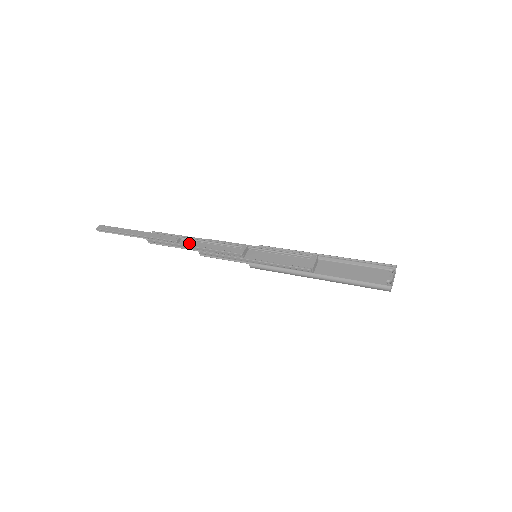
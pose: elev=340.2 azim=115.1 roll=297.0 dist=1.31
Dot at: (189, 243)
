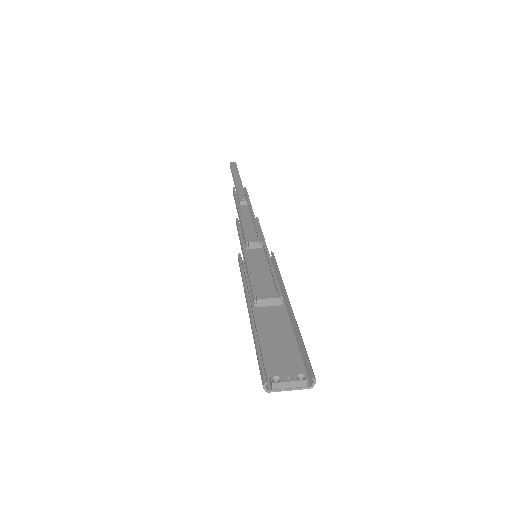
Dot at: (246, 211)
